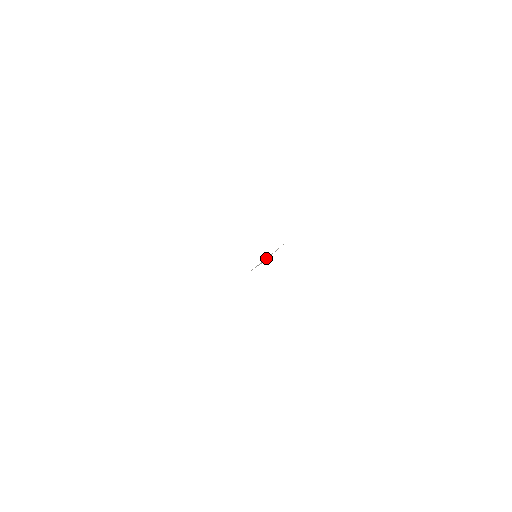
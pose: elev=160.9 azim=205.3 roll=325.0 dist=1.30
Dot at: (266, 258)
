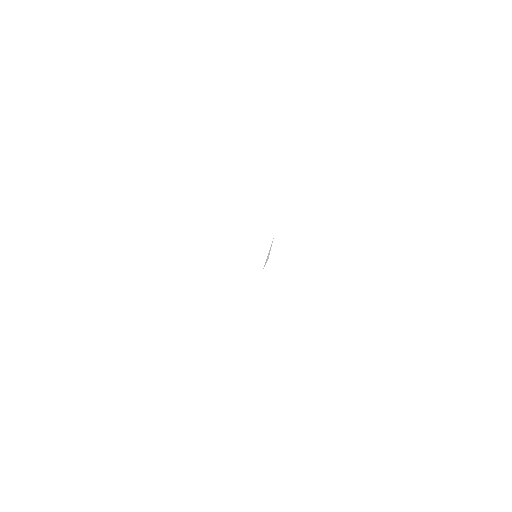
Dot at: (268, 255)
